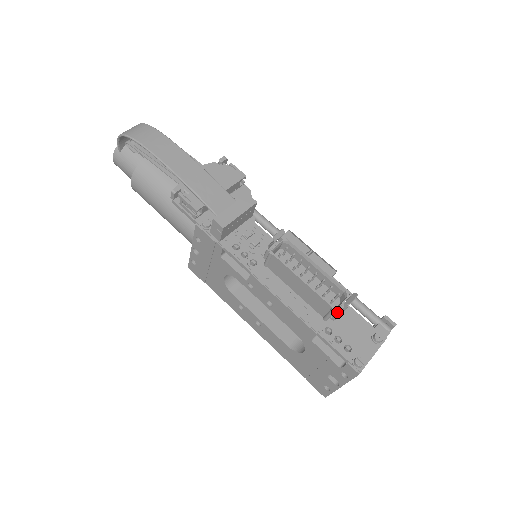
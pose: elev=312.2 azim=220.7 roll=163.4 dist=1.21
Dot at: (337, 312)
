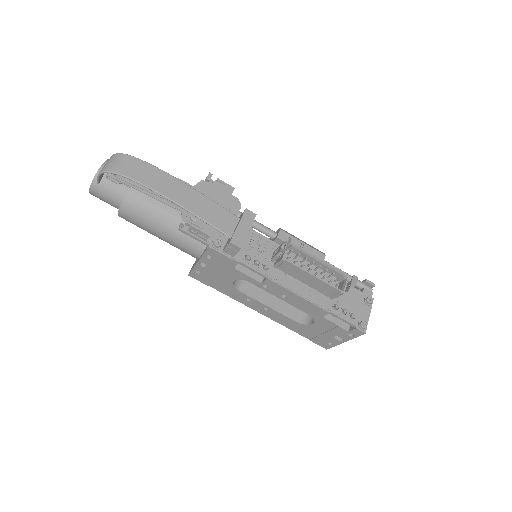
Dot at: occluded
